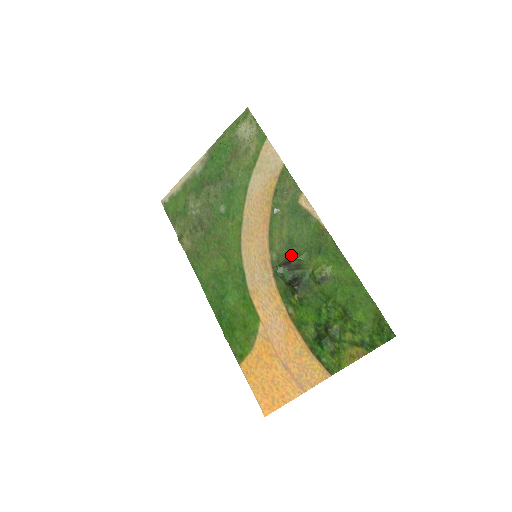
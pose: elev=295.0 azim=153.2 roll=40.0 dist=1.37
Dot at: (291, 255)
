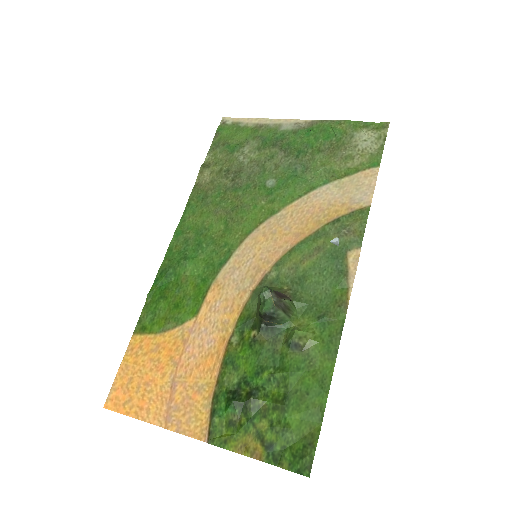
Dot at: (290, 291)
